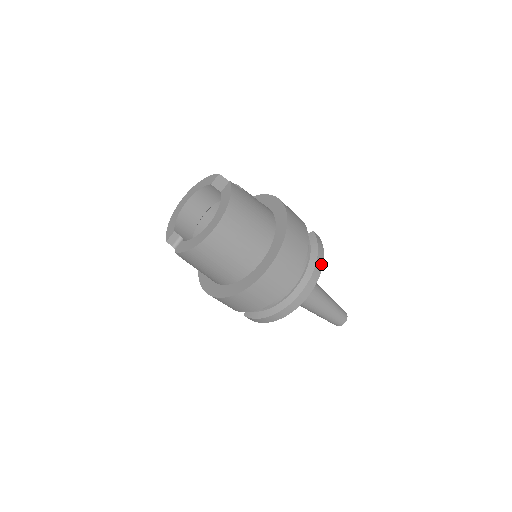
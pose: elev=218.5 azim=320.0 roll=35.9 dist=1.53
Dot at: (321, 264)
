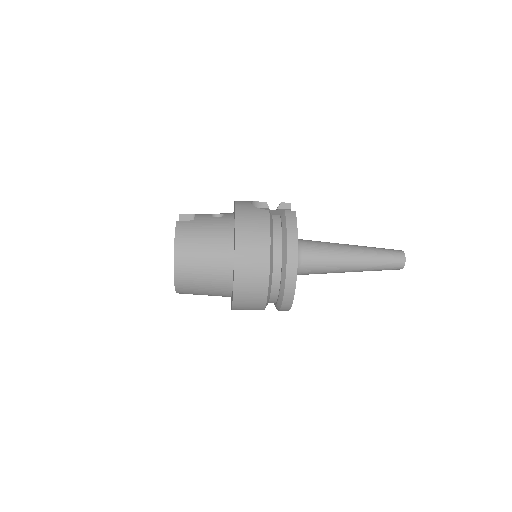
Dot at: (295, 241)
